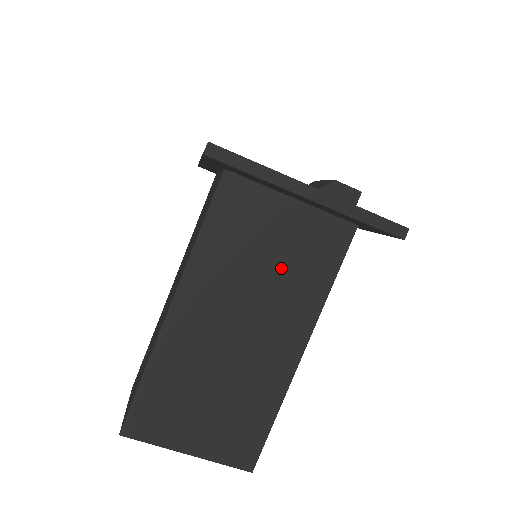
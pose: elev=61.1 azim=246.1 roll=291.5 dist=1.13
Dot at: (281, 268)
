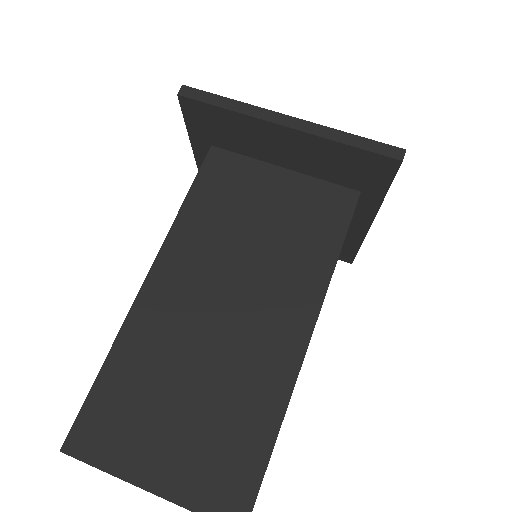
Dot at: (274, 237)
